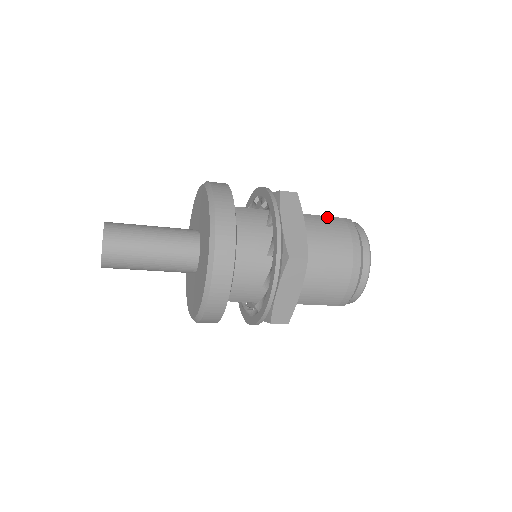
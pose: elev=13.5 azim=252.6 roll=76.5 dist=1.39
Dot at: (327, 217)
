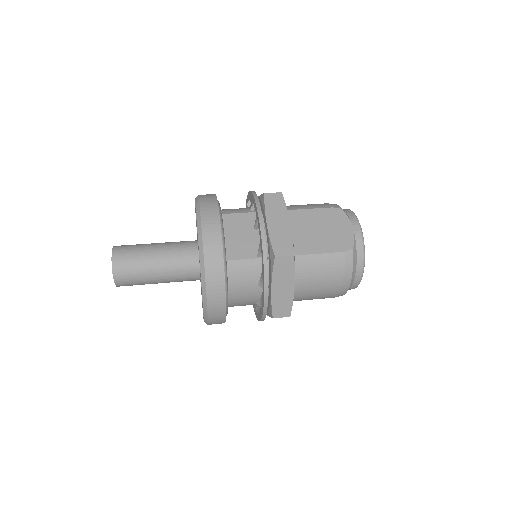
Dot at: (326, 256)
